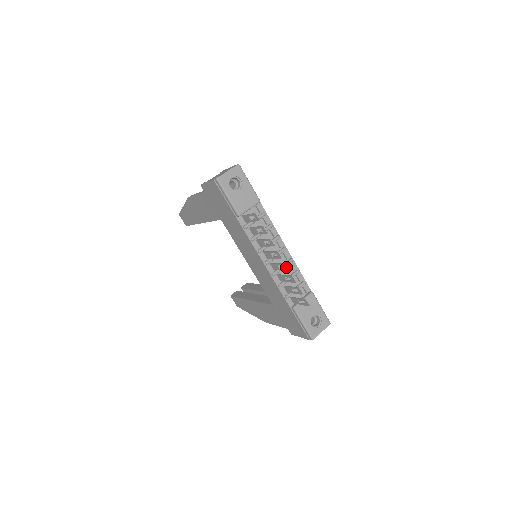
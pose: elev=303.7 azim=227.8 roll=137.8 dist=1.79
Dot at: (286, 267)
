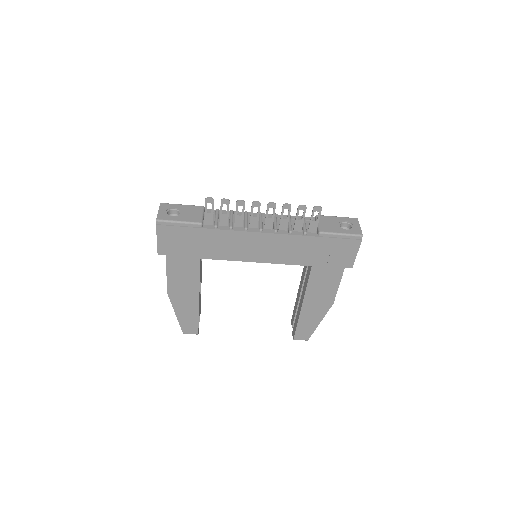
Dot at: (271, 204)
